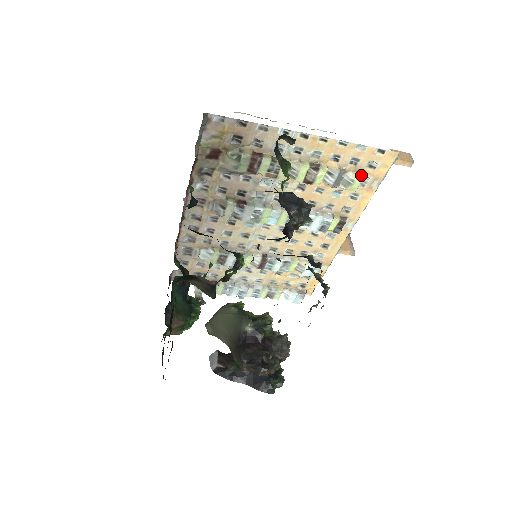
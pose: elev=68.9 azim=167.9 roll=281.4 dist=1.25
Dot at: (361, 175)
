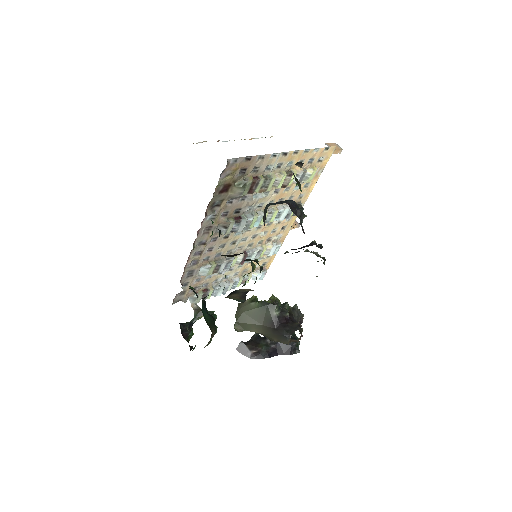
Dot at: (315, 169)
